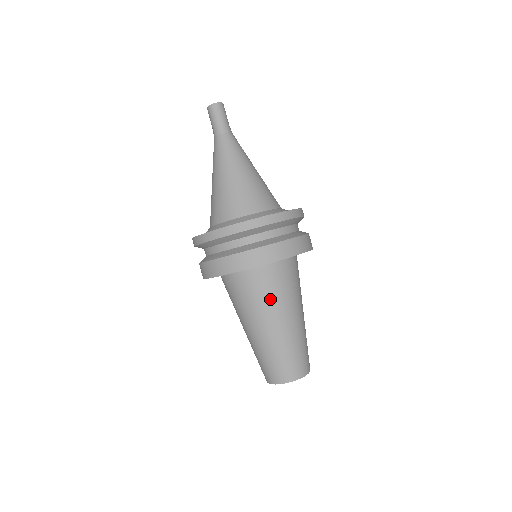
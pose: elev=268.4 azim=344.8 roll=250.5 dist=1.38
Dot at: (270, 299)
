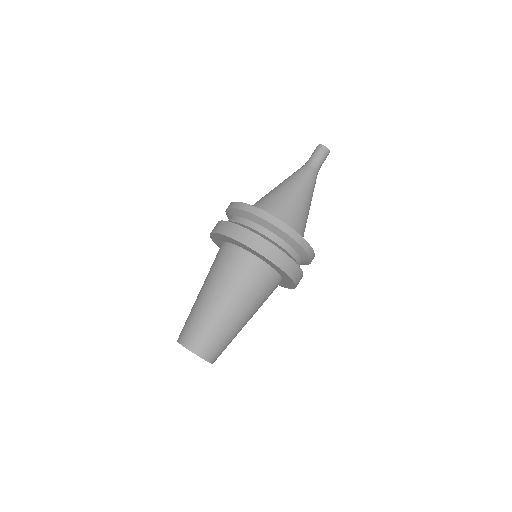
Dot at: (221, 273)
